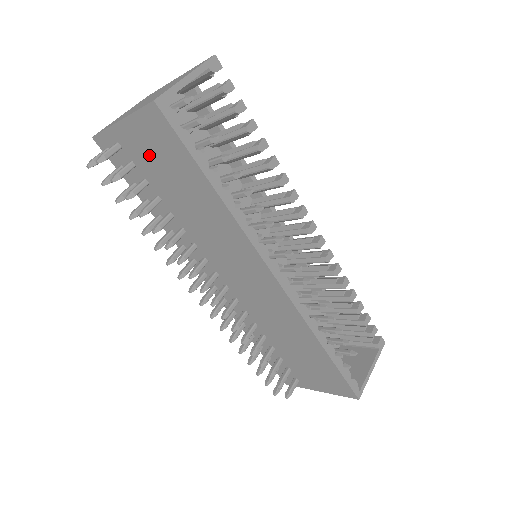
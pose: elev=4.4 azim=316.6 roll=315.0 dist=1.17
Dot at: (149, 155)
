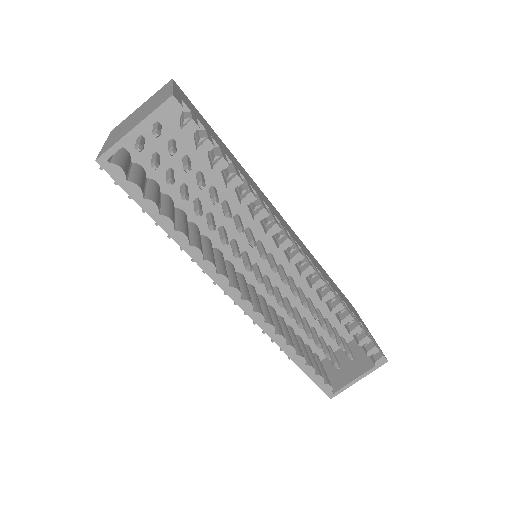
Dot at: occluded
